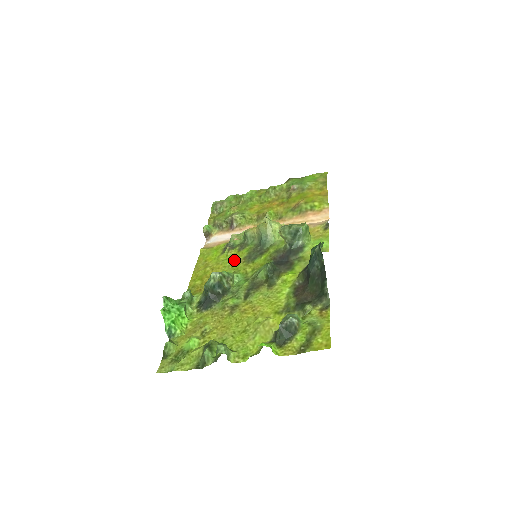
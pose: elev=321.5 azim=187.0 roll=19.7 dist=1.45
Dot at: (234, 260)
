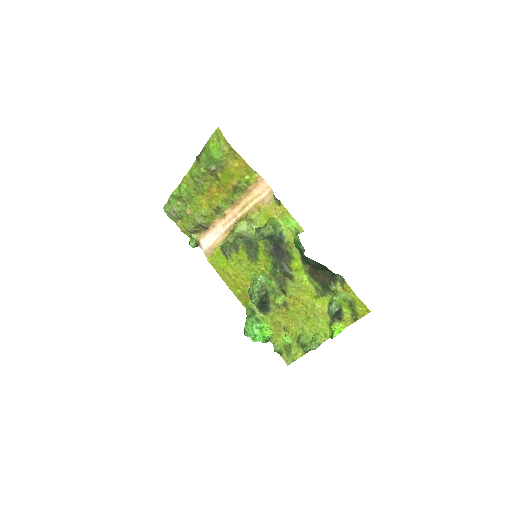
Dot at: (243, 263)
